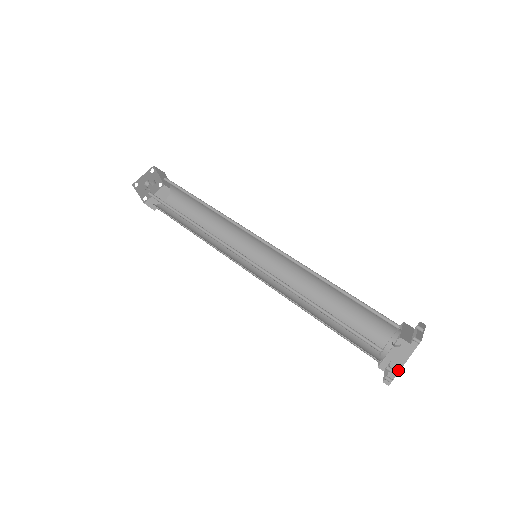
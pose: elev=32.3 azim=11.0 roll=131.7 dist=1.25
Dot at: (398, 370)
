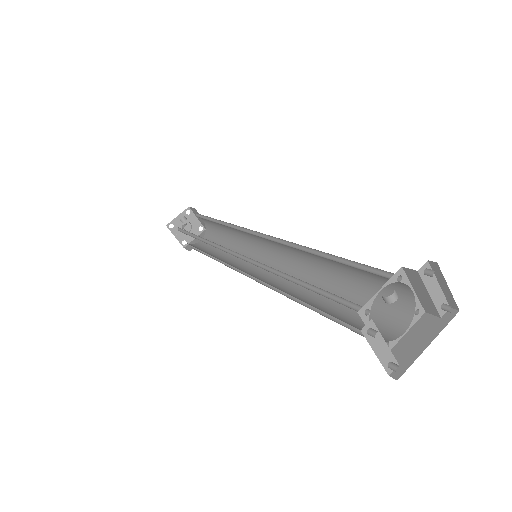
Dot at: (416, 356)
